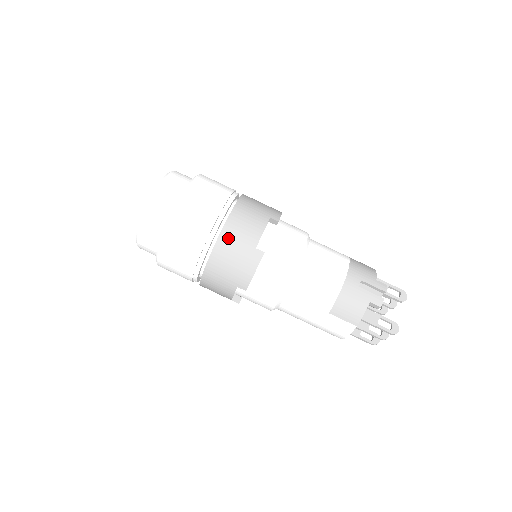
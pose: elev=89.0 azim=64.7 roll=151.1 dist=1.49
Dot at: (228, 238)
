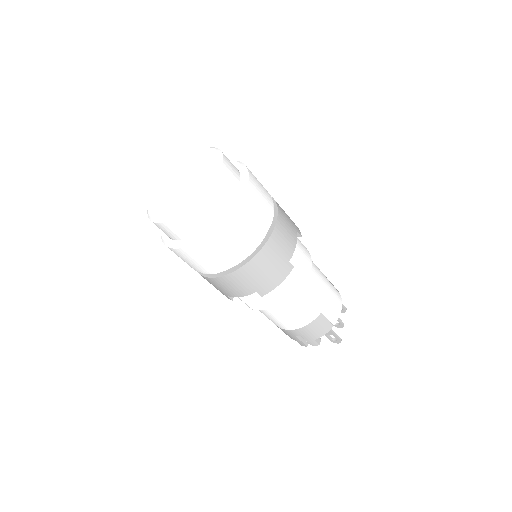
Dot at: (209, 281)
